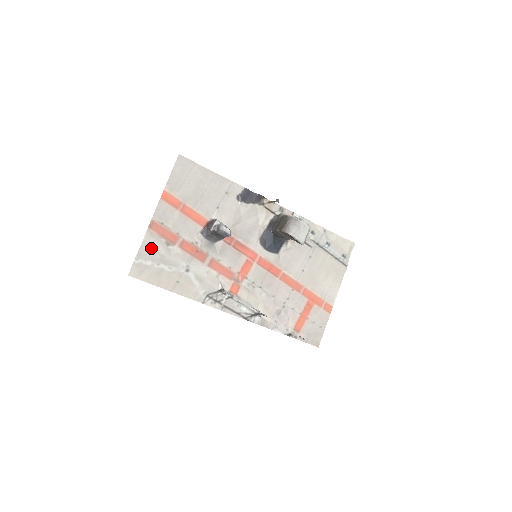
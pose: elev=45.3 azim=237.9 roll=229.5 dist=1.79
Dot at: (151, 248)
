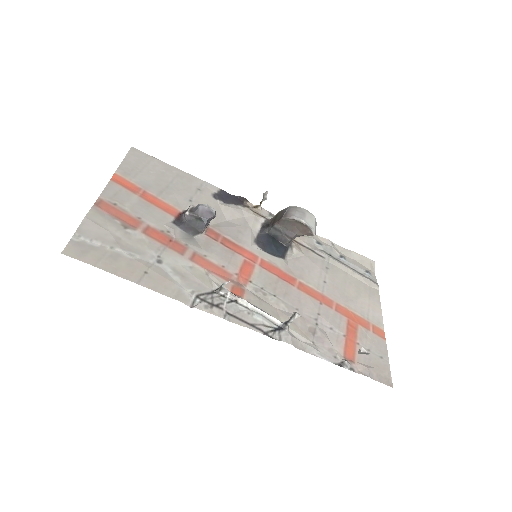
Dot at: (99, 226)
